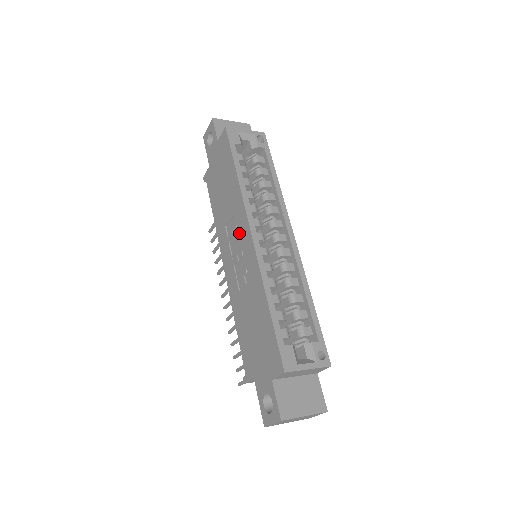
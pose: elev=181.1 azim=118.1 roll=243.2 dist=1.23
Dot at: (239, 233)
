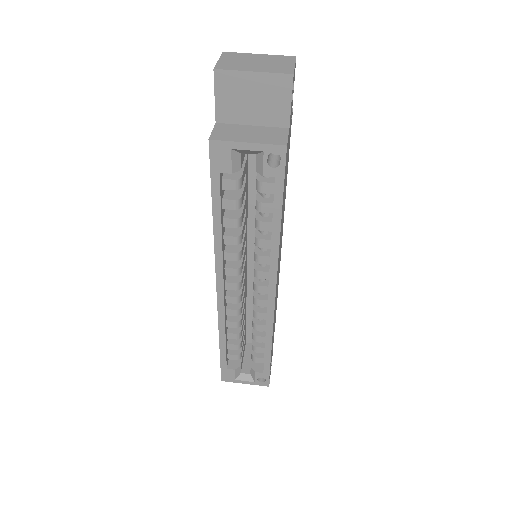
Dot at: occluded
